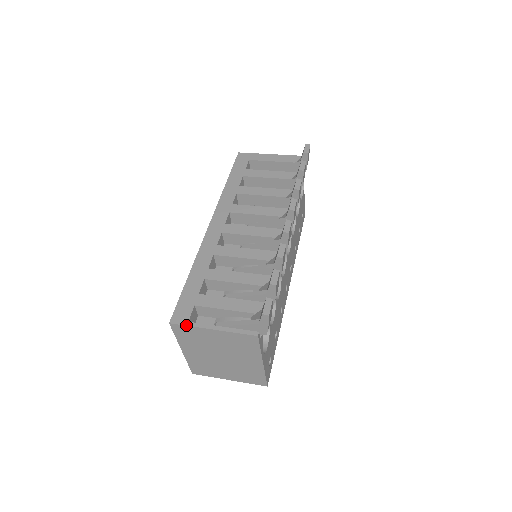
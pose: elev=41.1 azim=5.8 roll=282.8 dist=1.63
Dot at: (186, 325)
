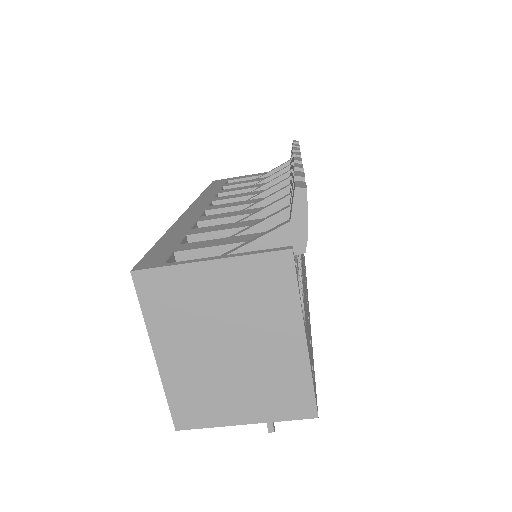
Dot at: (161, 266)
